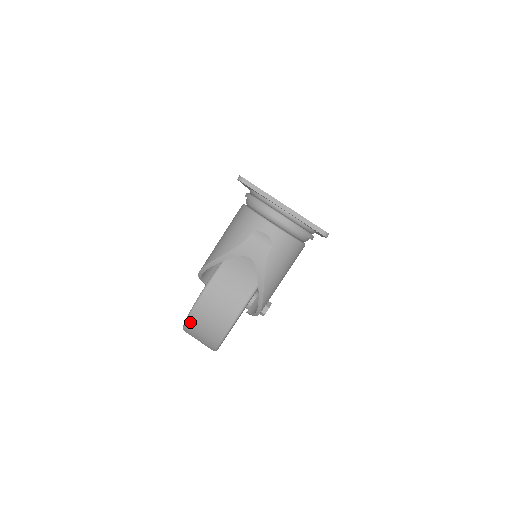
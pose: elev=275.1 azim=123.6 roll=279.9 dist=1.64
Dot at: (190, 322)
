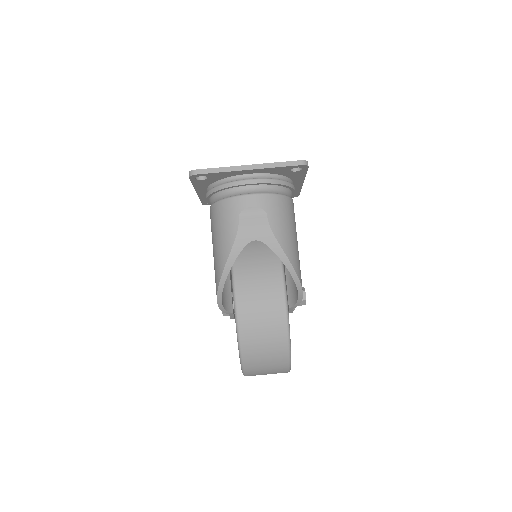
Dot at: (245, 353)
